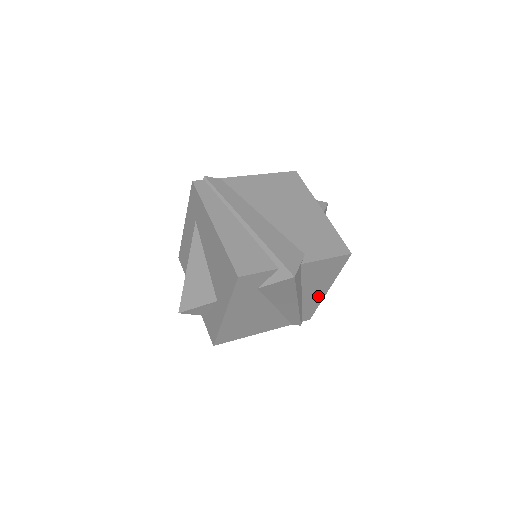
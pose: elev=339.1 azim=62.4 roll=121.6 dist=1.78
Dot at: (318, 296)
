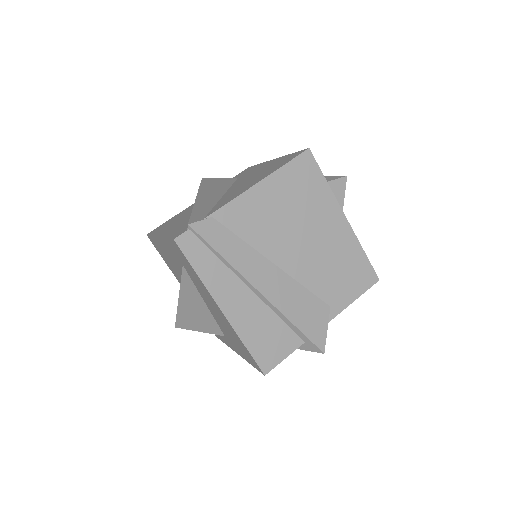
Dot at: occluded
